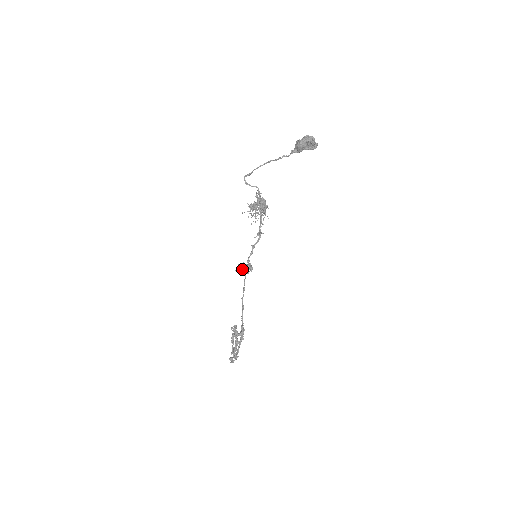
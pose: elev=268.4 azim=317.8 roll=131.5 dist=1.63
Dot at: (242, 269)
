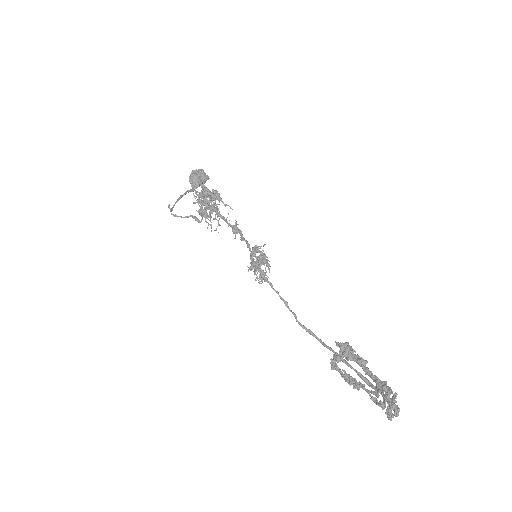
Dot at: (257, 258)
